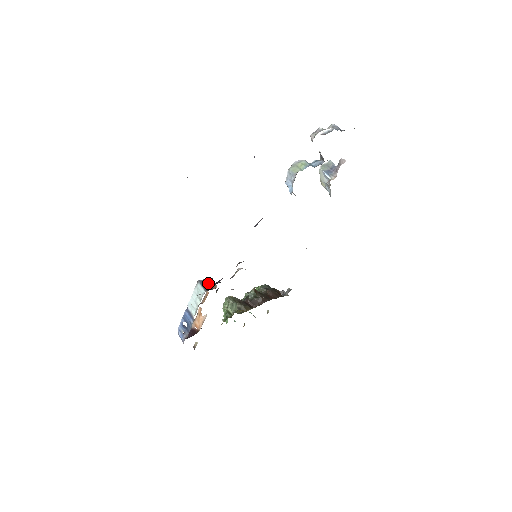
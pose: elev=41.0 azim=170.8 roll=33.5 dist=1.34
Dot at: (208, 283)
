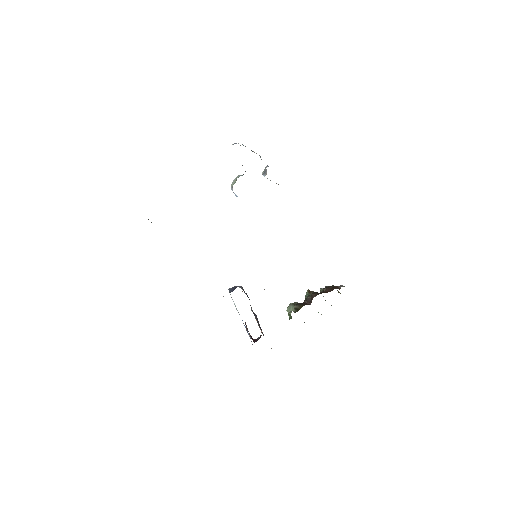
Dot at: (234, 288)
